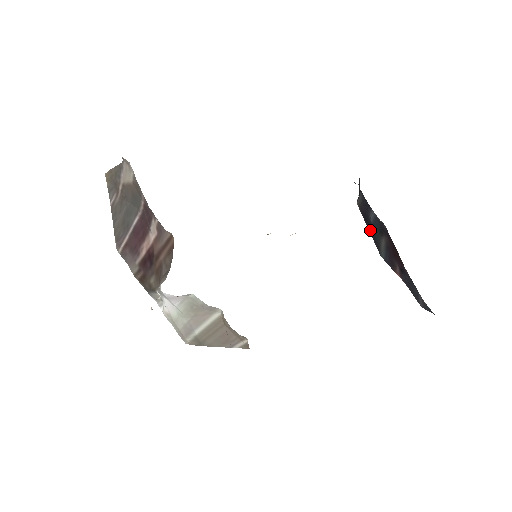
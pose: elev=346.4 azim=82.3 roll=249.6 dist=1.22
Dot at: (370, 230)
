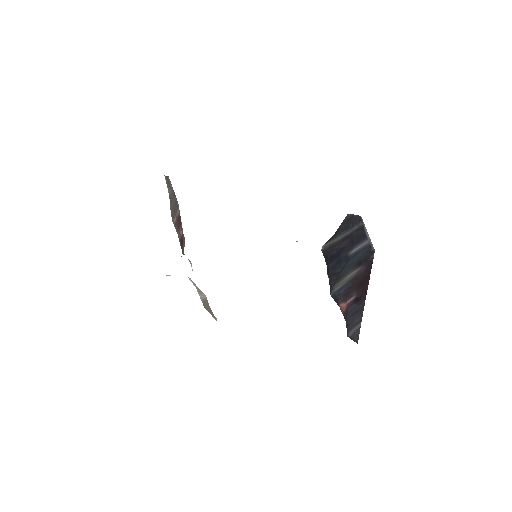
Dot at: (334, 265)
